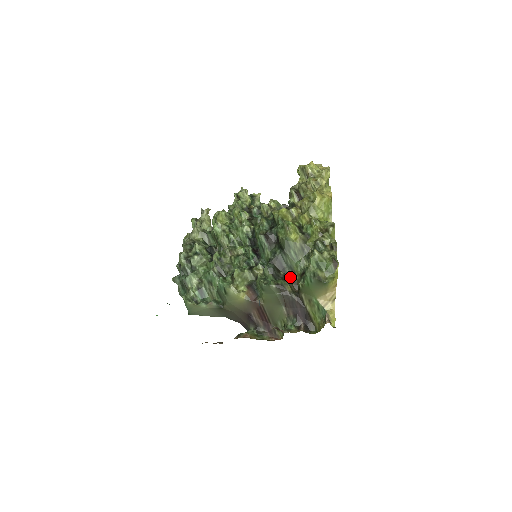
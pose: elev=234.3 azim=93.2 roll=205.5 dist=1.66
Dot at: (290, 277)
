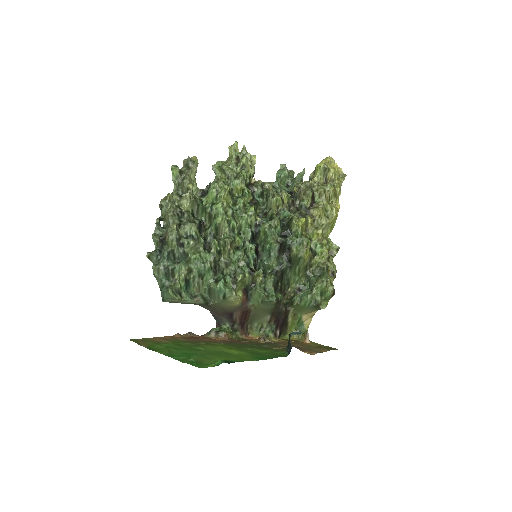
Dot at: (283, 287)
